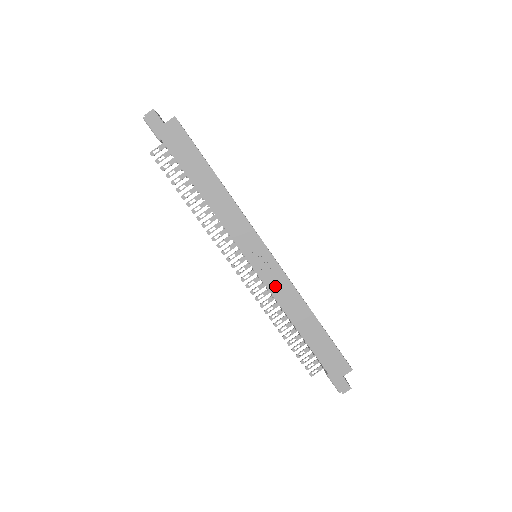
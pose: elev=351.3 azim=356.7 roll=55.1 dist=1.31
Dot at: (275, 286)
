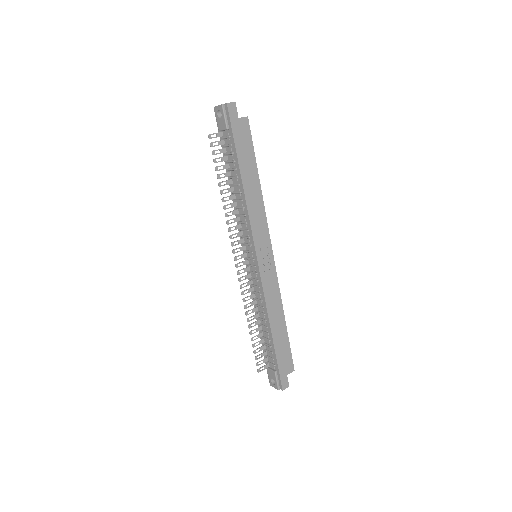
Dot at: (268, 285)
